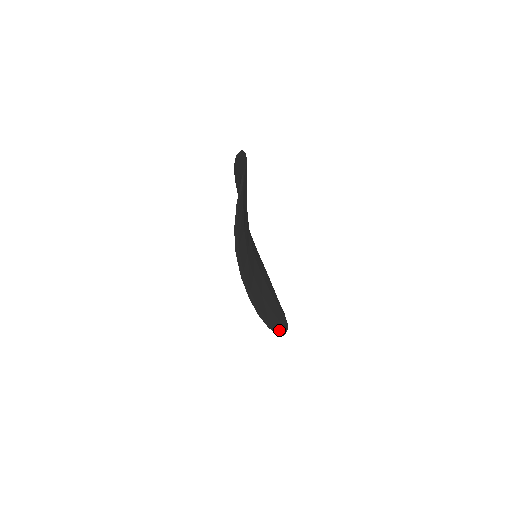
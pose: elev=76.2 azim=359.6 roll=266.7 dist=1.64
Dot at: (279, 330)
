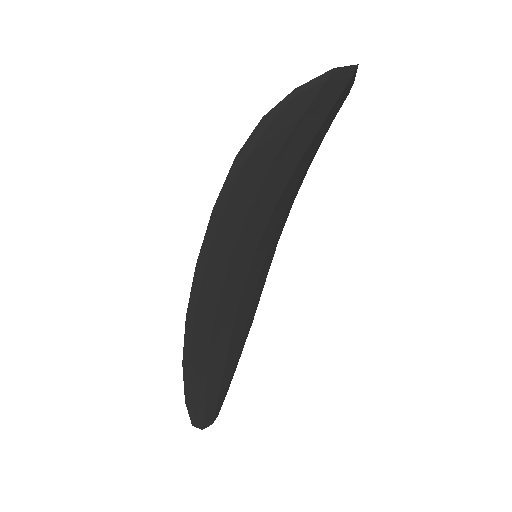
Dot at: (193, 402)
